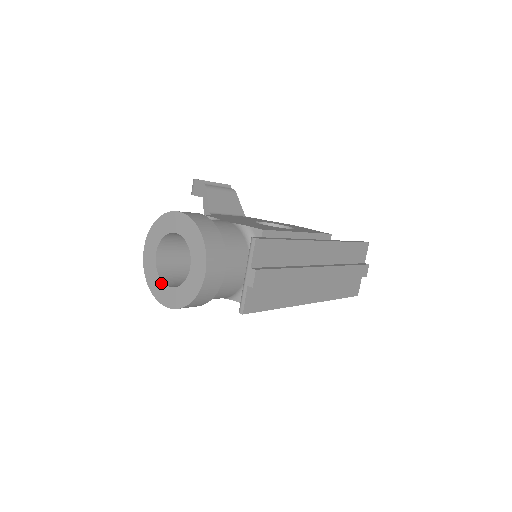
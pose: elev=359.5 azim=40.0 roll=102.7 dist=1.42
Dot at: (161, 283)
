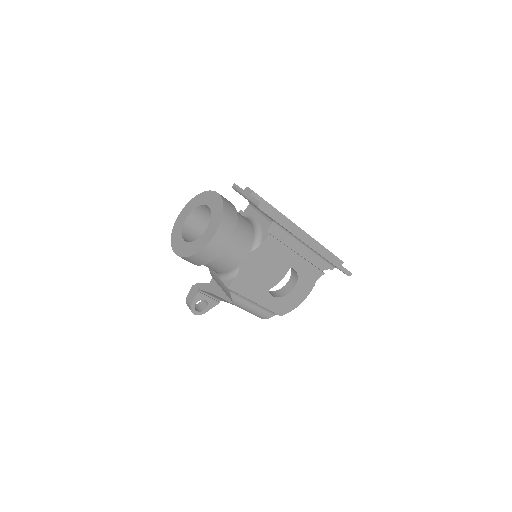
Dot at: (198, 240)
